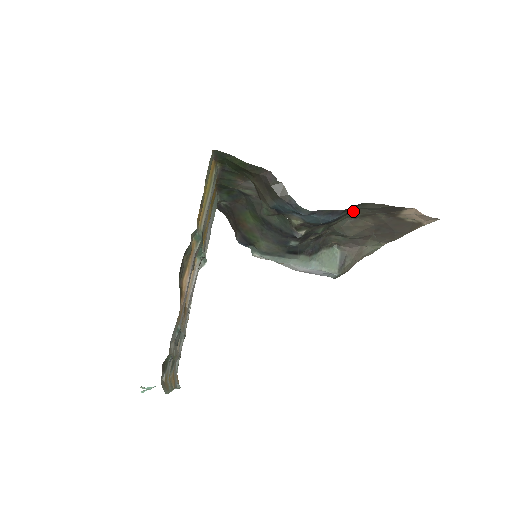
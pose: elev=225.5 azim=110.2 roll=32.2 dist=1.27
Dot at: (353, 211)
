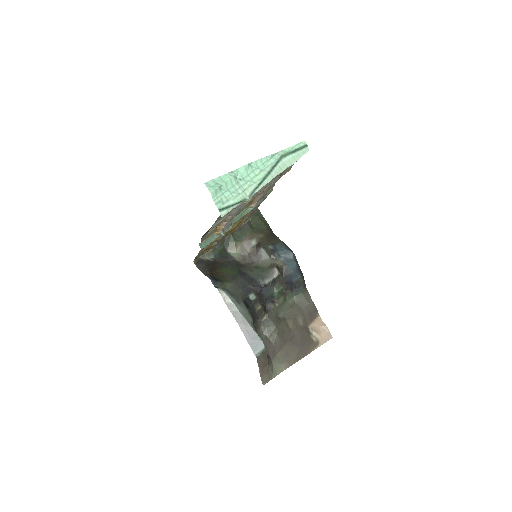
Dot at: (301, 288)
